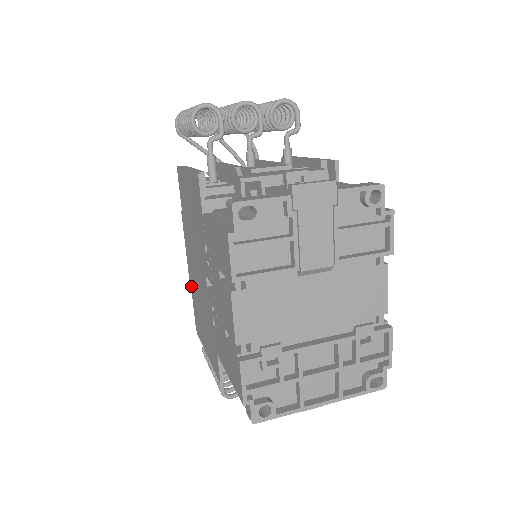
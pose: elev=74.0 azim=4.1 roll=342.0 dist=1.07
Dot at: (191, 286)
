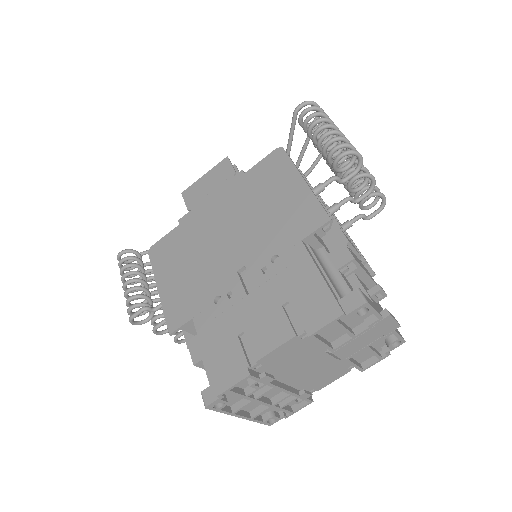
Dot at: (186, 221)
